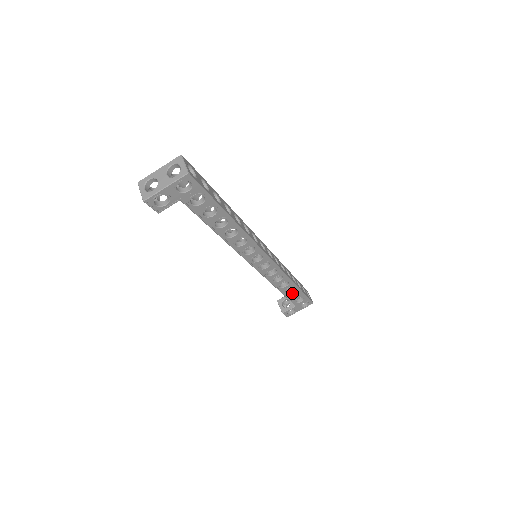
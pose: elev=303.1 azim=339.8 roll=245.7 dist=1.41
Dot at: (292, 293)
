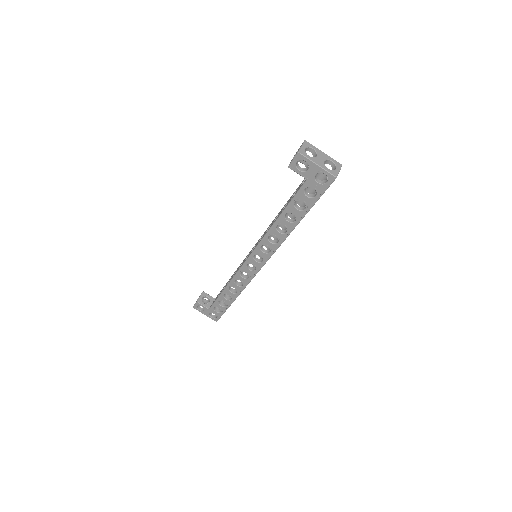
Dot at: (224, 300)
